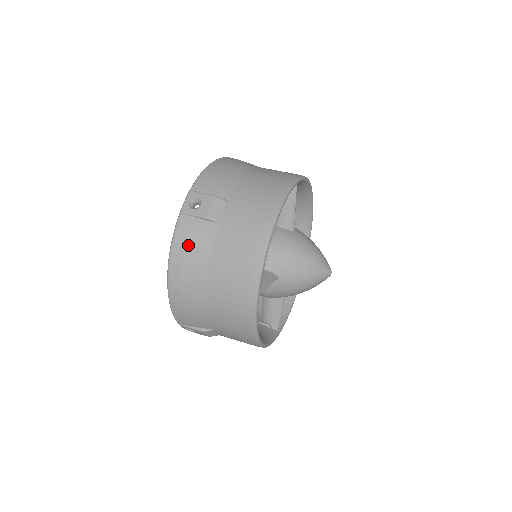
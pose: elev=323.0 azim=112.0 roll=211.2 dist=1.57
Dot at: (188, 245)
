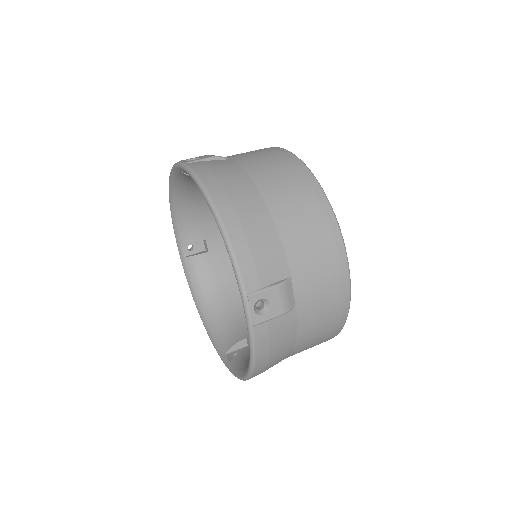
Dot at: (273, 346)
